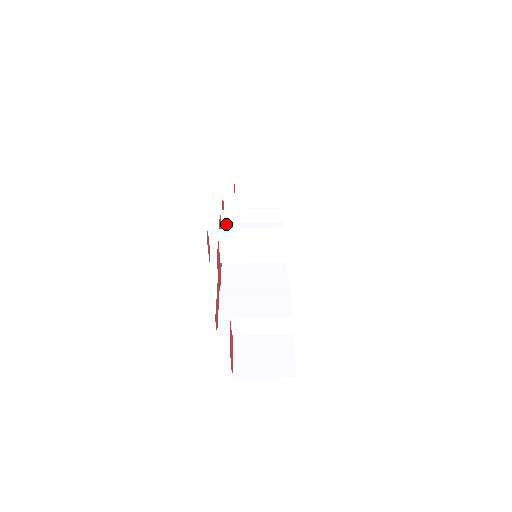
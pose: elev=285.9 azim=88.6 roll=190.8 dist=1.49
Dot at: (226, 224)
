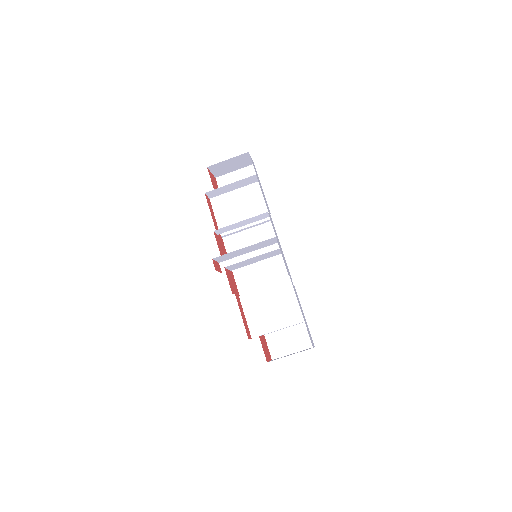
Dot at: (218, 219)
